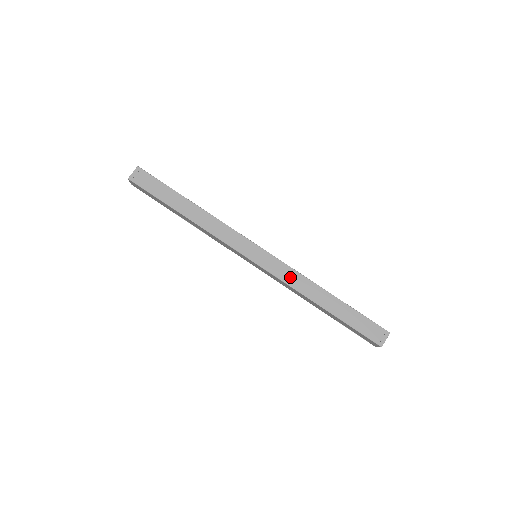
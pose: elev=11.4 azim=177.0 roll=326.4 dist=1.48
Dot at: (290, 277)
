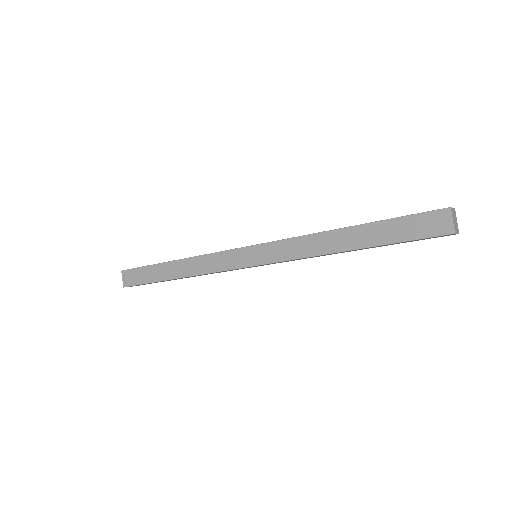
Dot at: (294, 249)
